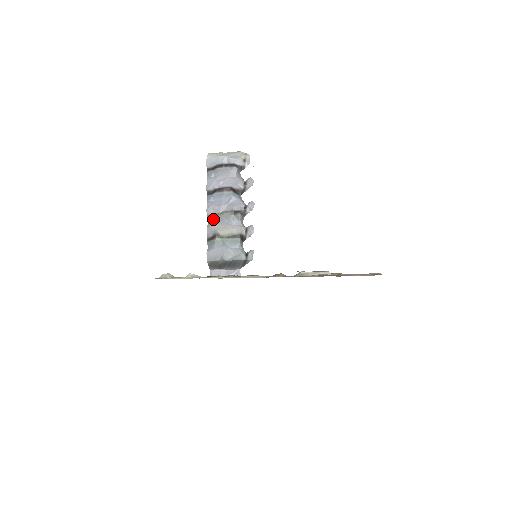
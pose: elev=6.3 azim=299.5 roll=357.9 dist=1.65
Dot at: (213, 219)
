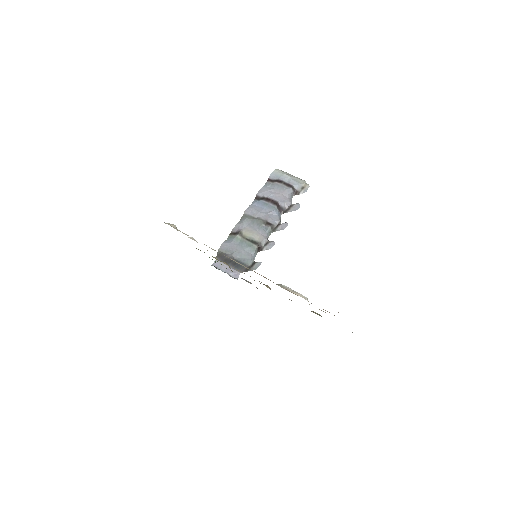
Dot at: (246, 219)
